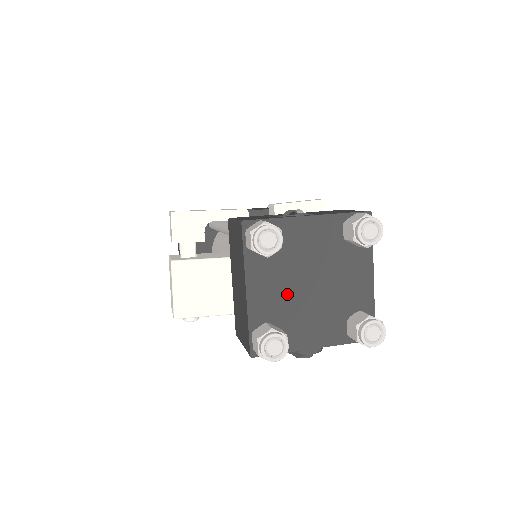
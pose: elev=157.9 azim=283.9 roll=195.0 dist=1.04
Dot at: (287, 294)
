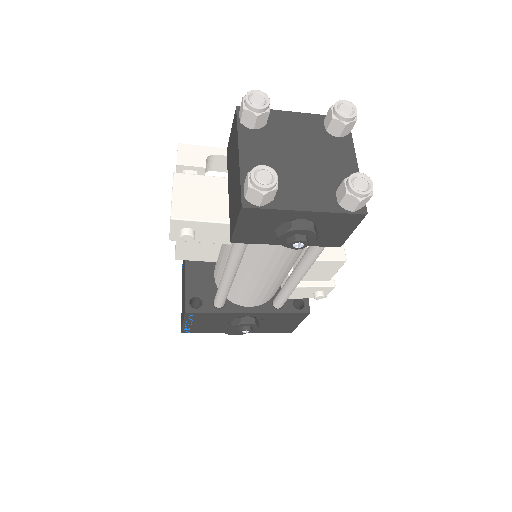
Dot at: (277, 162)
